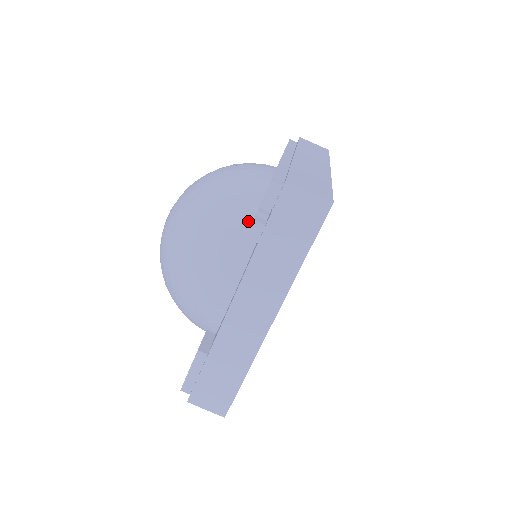
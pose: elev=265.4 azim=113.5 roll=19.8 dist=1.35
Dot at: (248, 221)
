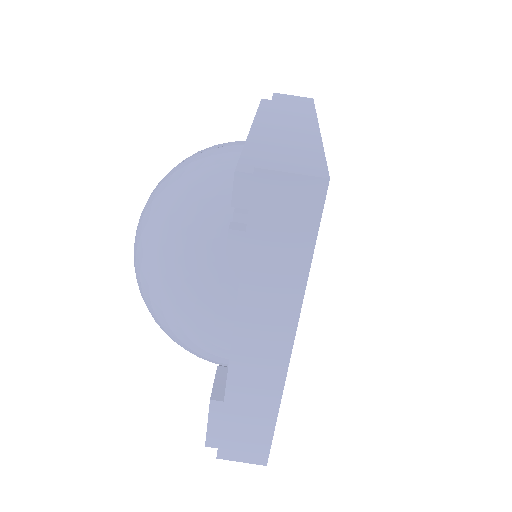
Dot at: (227, 226)
